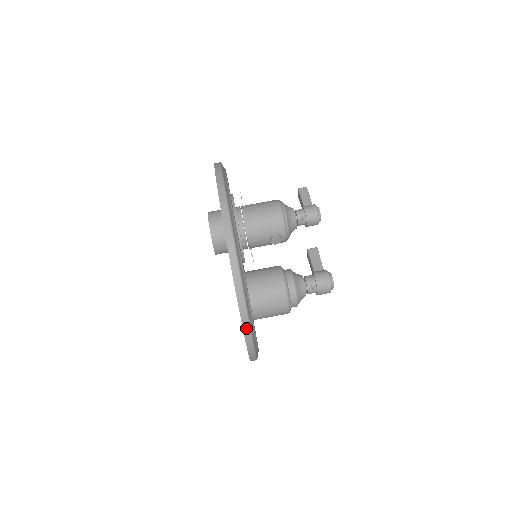
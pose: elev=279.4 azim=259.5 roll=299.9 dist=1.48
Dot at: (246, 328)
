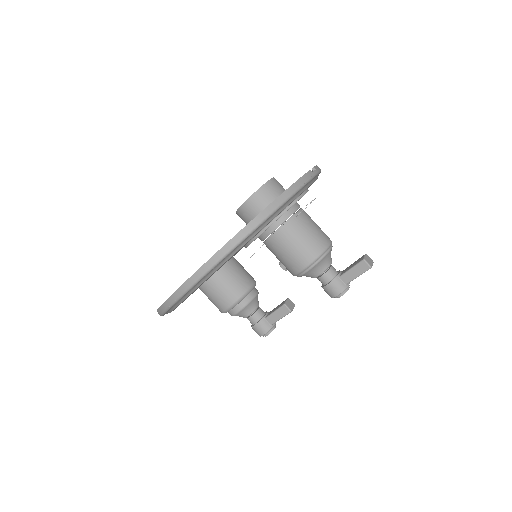
Dot at: occluded
